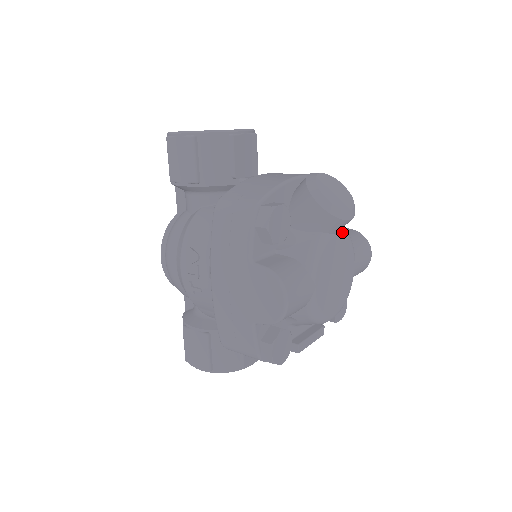
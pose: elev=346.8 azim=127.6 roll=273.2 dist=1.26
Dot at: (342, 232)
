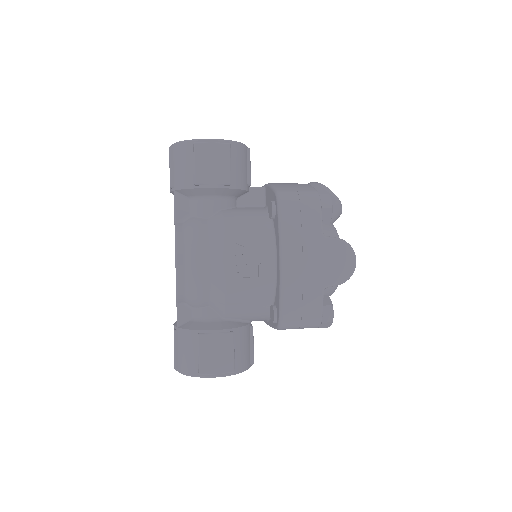
Dot at: occluded
